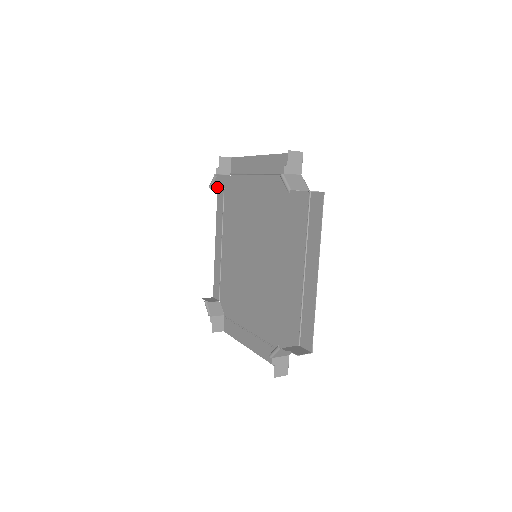
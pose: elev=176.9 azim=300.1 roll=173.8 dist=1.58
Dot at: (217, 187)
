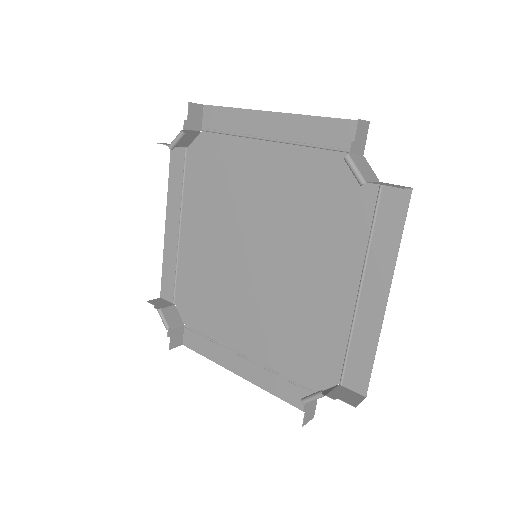
Dot at: occluded
